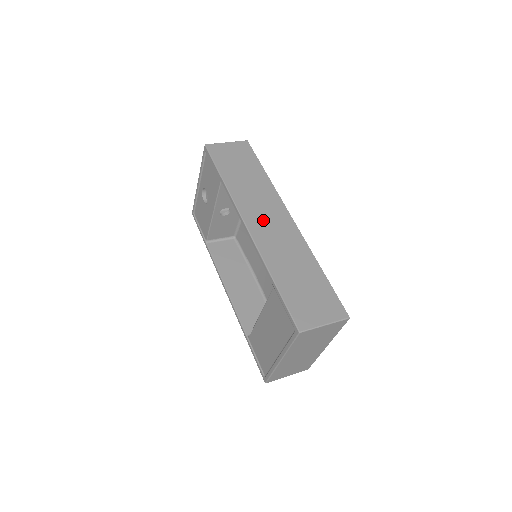
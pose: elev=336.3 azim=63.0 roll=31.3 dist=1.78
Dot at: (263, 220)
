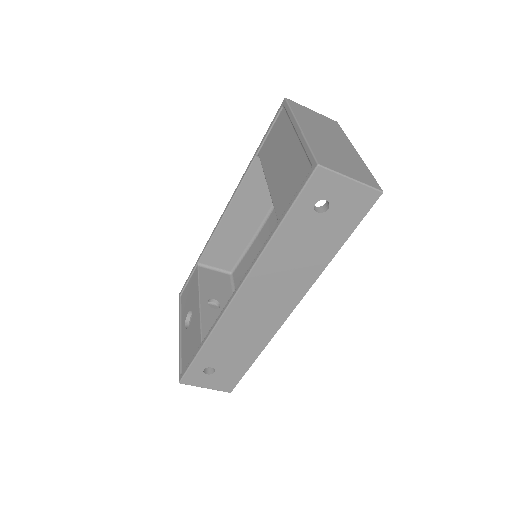
Dot at: occluded
